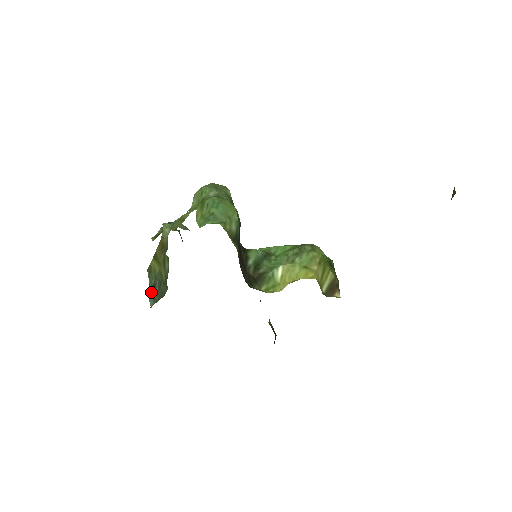
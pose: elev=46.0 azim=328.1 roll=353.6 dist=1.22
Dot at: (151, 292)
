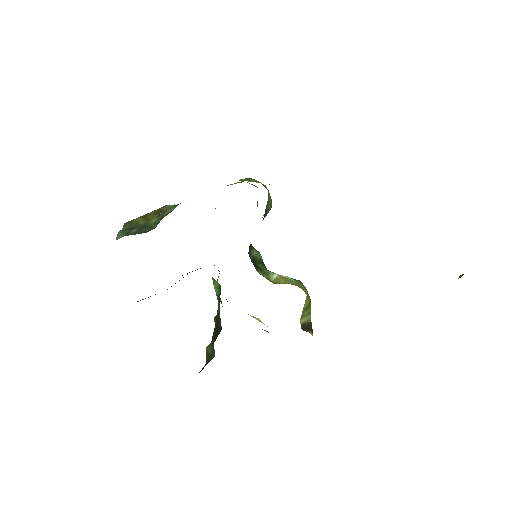
Dot at: (125, 230)
